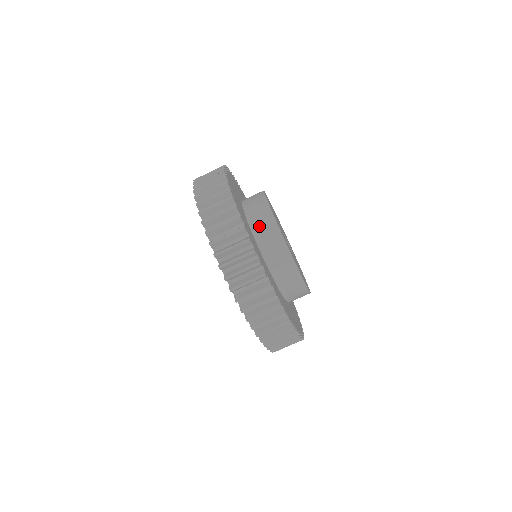
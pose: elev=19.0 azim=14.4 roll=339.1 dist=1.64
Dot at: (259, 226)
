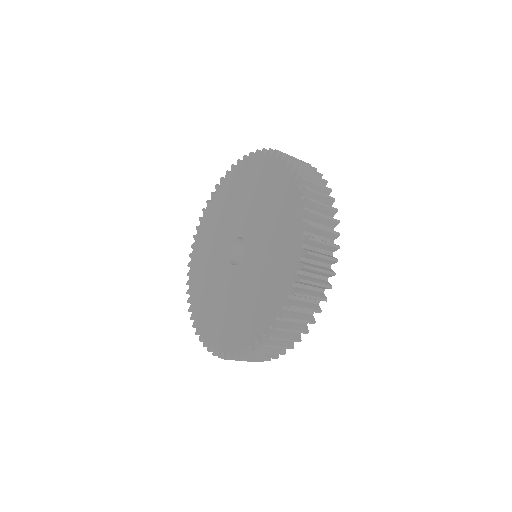
Dot at: occluded
